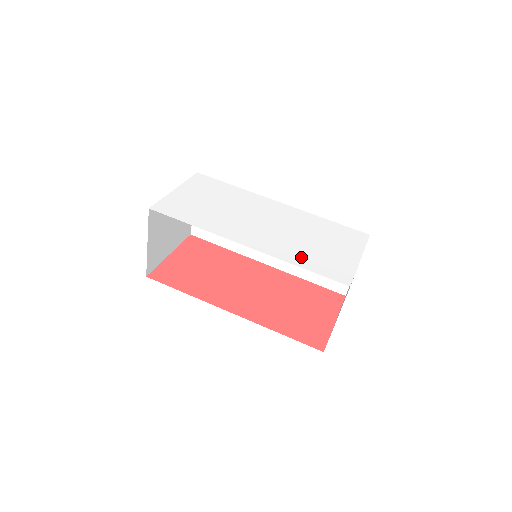
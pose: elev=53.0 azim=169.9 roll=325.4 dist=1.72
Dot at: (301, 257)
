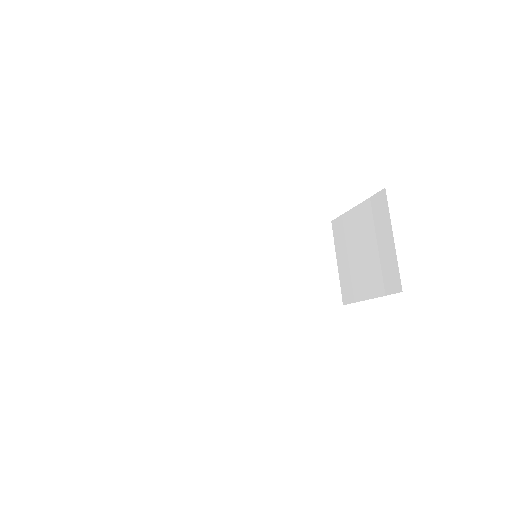
Dot at: occluded
